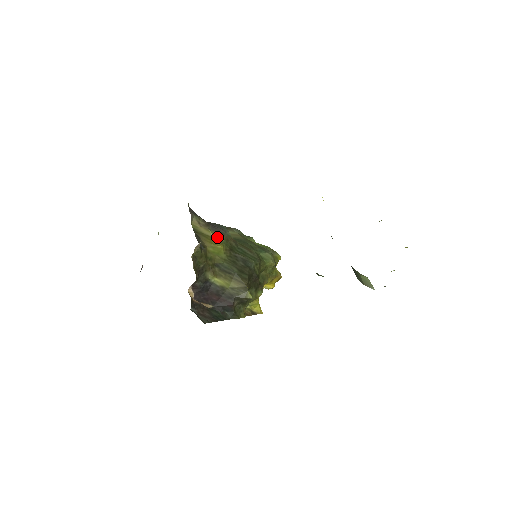
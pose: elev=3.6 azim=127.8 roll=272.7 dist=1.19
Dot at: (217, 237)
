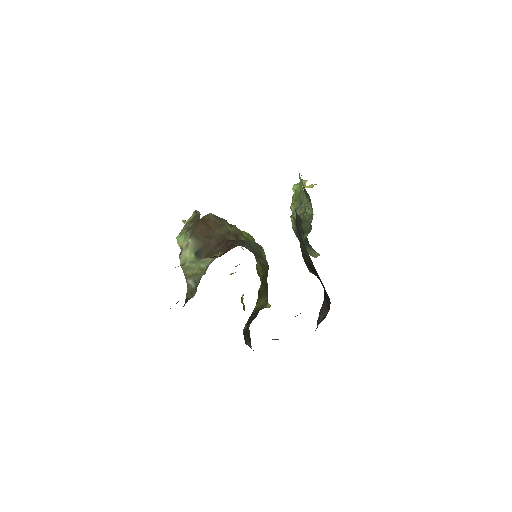
Dot at: (259, 265)
